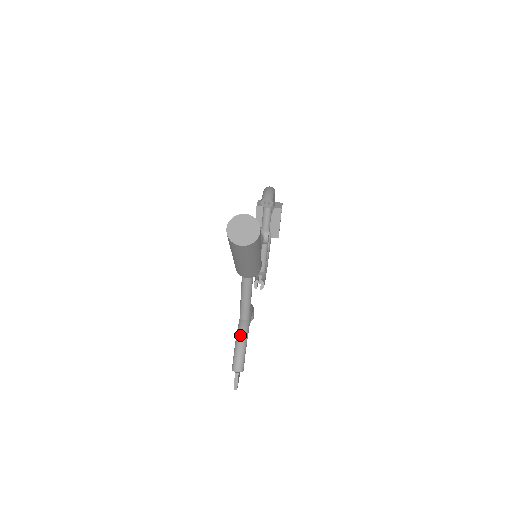
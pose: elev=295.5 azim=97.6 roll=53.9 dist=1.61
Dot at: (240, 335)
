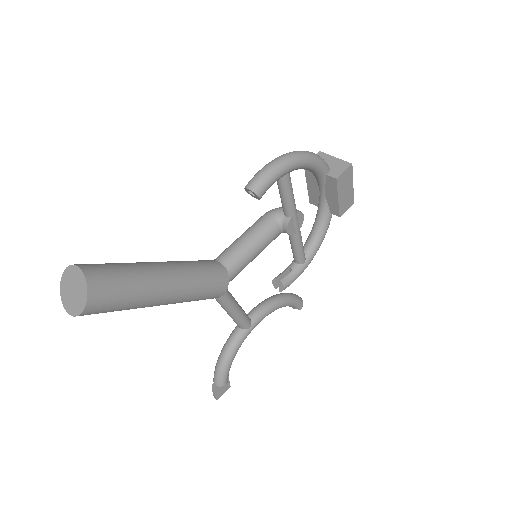
Dot at: (225, 346)
